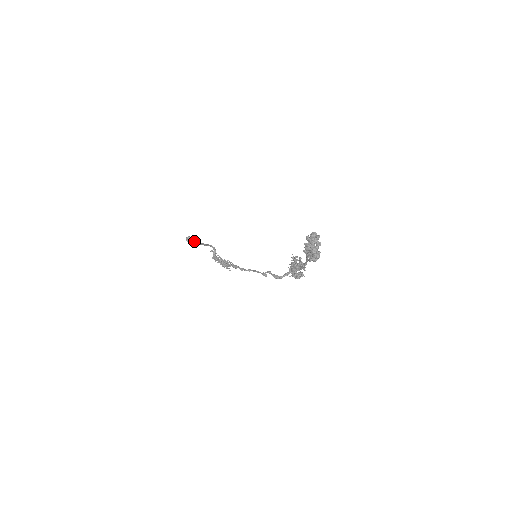
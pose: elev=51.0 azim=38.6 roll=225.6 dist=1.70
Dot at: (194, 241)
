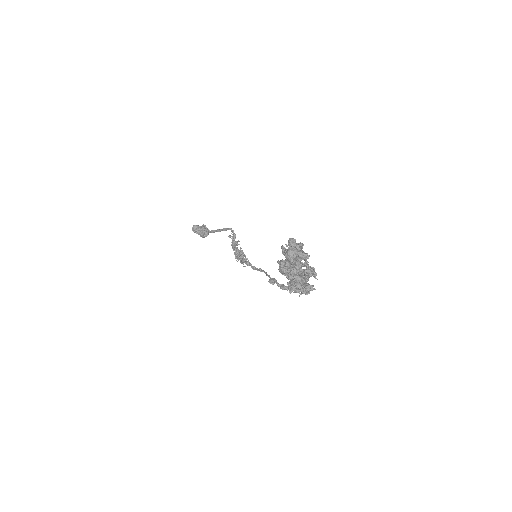
Dot at: (200, 231)
